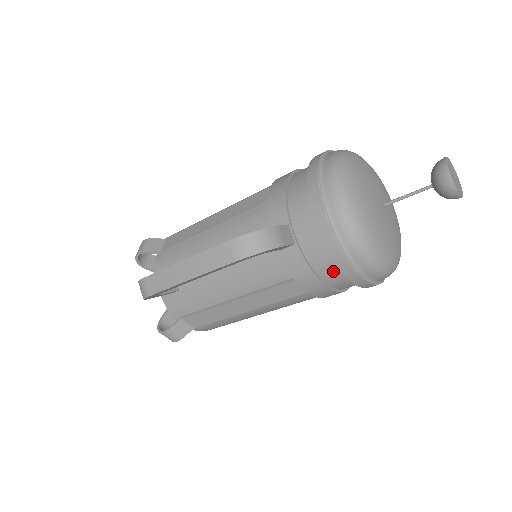
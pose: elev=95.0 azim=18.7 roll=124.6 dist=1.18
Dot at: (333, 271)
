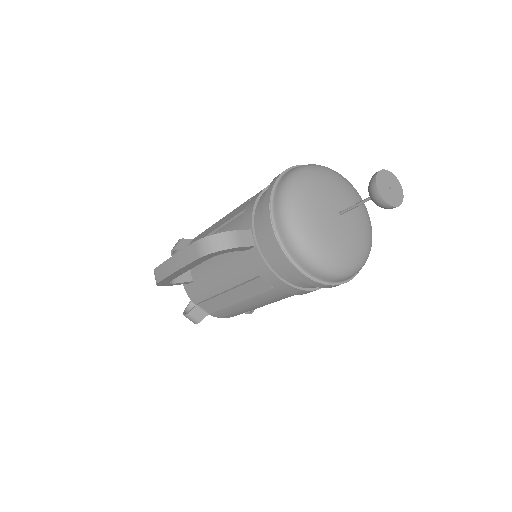
Dot at: (287, 270)
